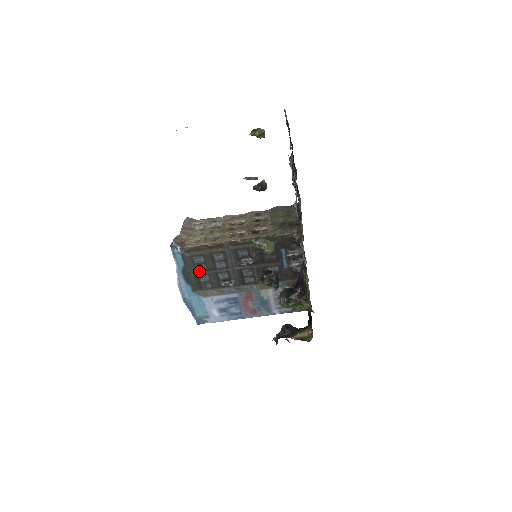
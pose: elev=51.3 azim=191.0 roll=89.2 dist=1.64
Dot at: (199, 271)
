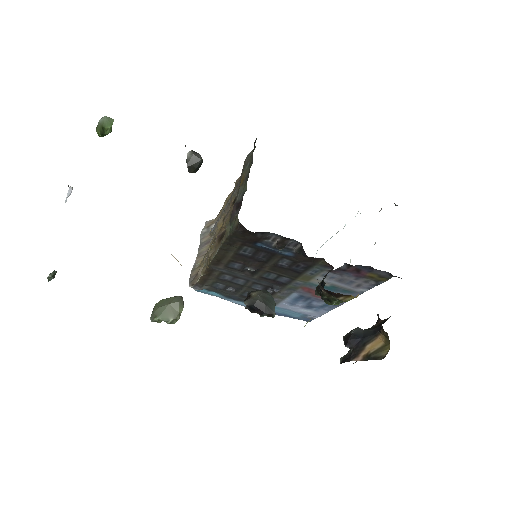
Dot at: (236, 292)
